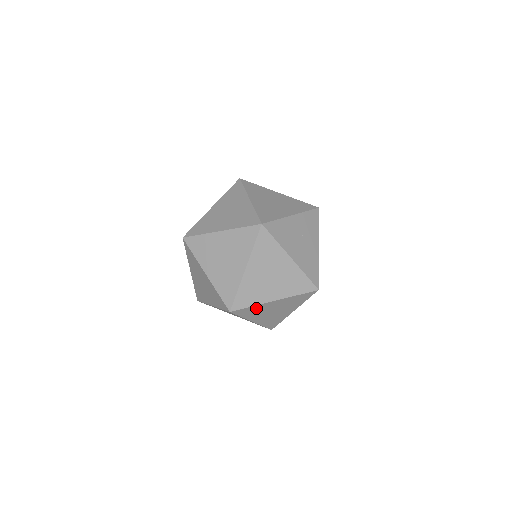
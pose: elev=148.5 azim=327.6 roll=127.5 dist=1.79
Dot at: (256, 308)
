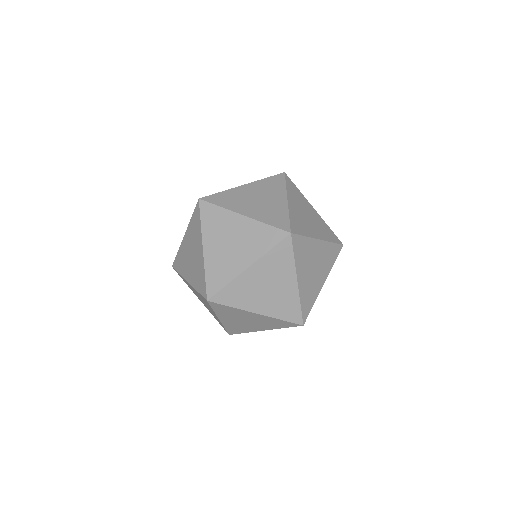
Dot at: occluded
